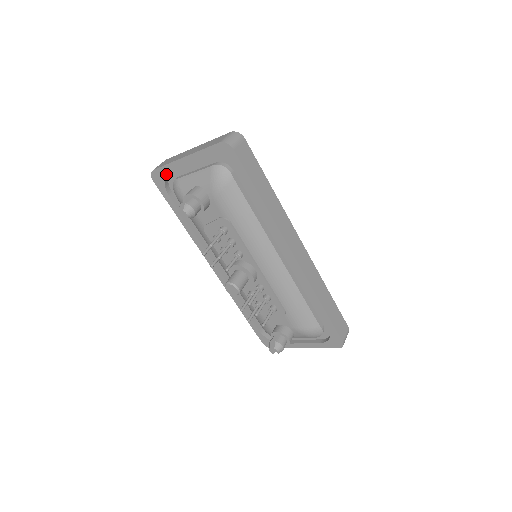
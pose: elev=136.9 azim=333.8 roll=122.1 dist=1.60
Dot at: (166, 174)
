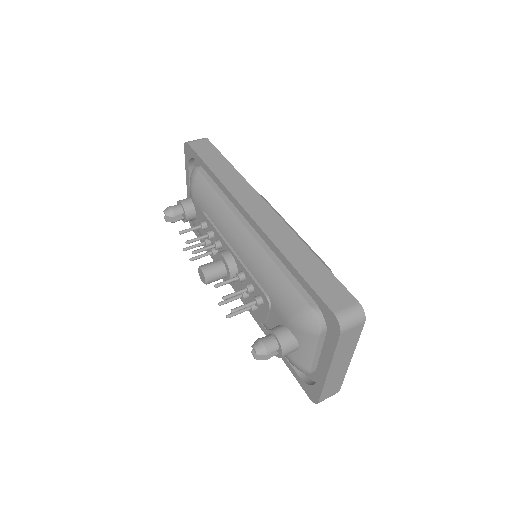
Dot at: occluded
